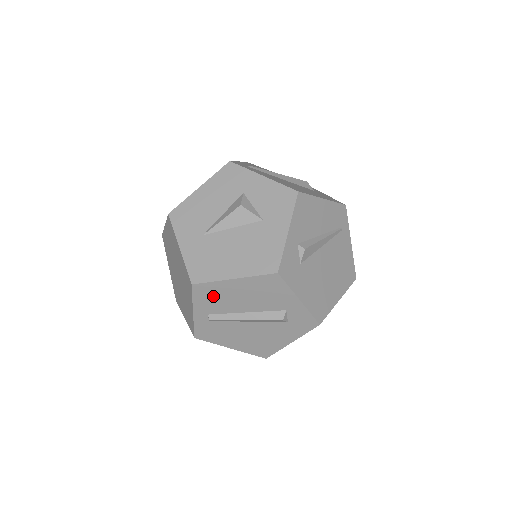
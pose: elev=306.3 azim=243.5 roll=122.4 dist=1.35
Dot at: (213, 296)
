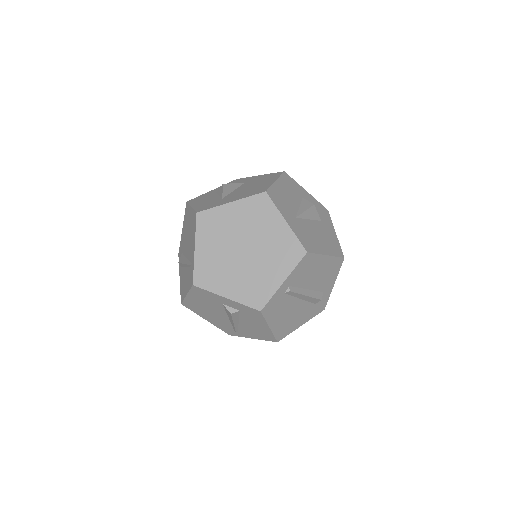
Dot at: (307, 268)
